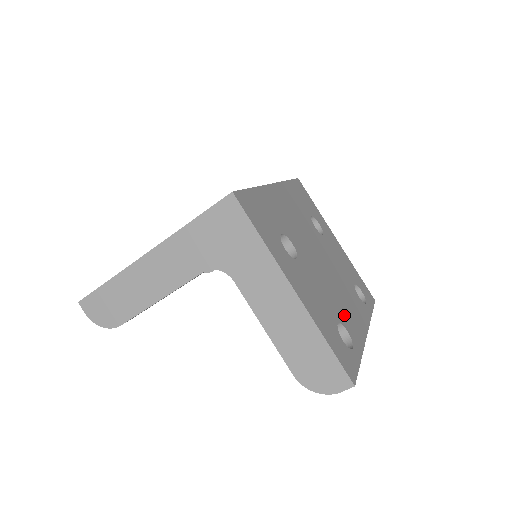
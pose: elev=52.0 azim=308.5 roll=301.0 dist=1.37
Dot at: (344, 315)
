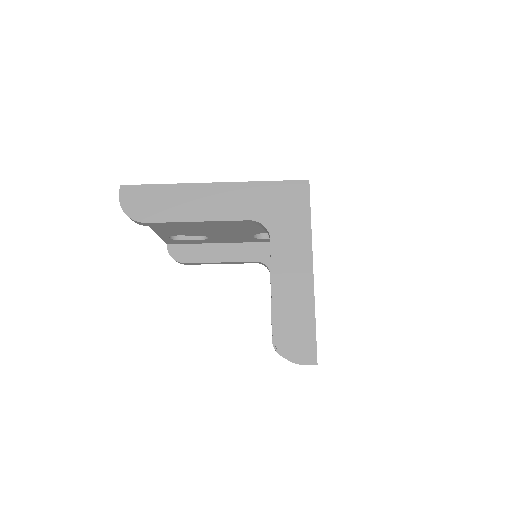
Dot at: occluded
